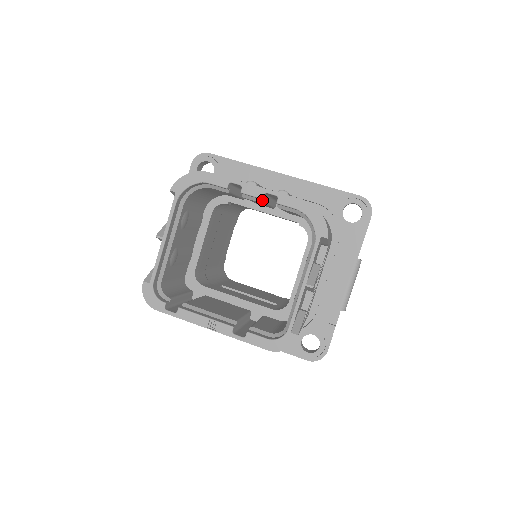
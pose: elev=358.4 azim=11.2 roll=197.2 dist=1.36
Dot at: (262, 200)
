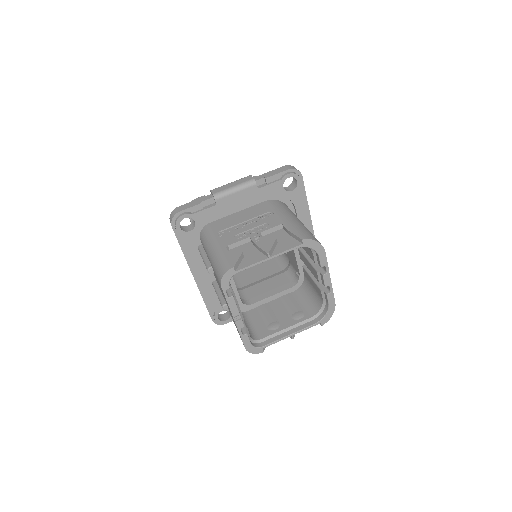
Dot at: (322, 283)
